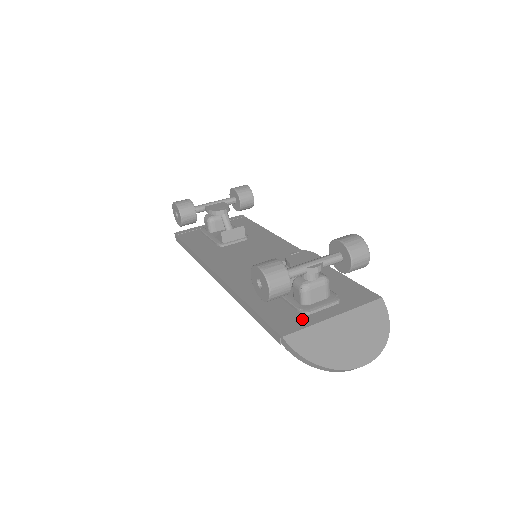
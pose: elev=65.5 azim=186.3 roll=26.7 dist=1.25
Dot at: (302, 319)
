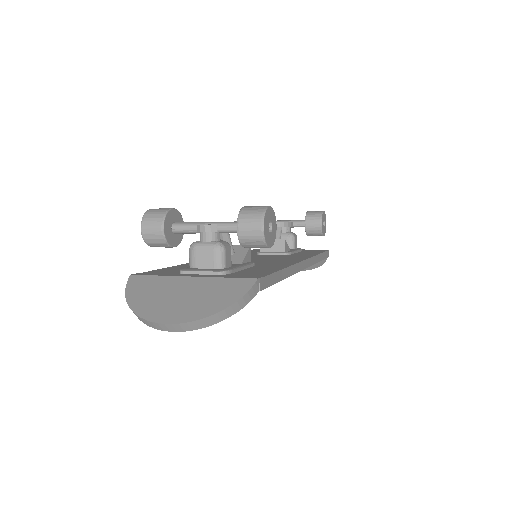
Dot at: (170, 274)
